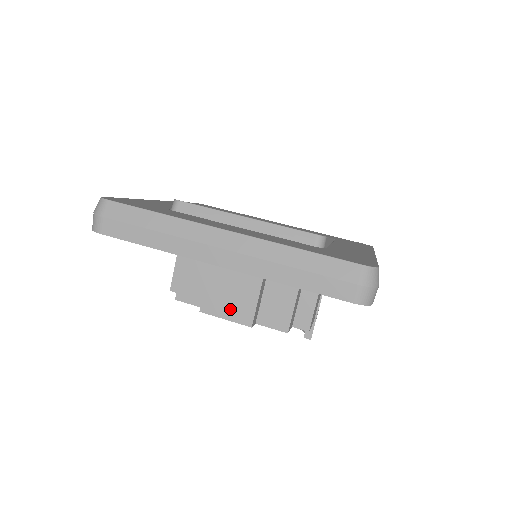
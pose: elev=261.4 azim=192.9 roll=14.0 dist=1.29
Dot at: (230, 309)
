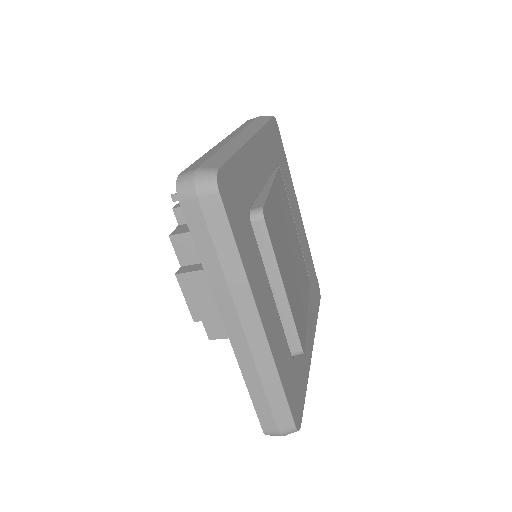
Dot at: (196, 299)
